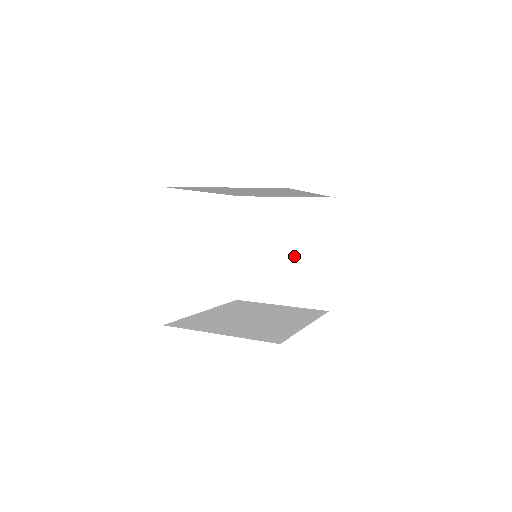
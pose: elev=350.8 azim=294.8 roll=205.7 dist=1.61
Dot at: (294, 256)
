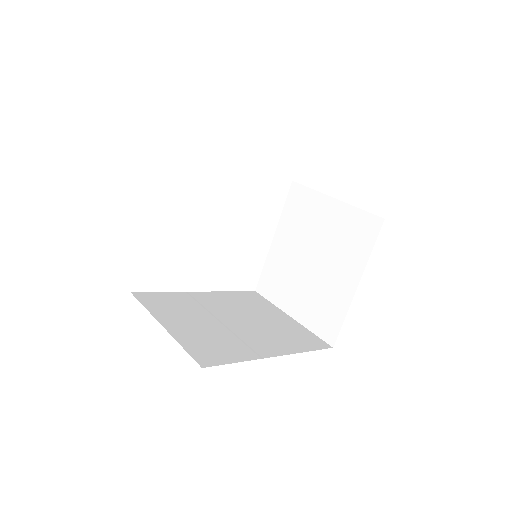
Dot at: (320, 269)
